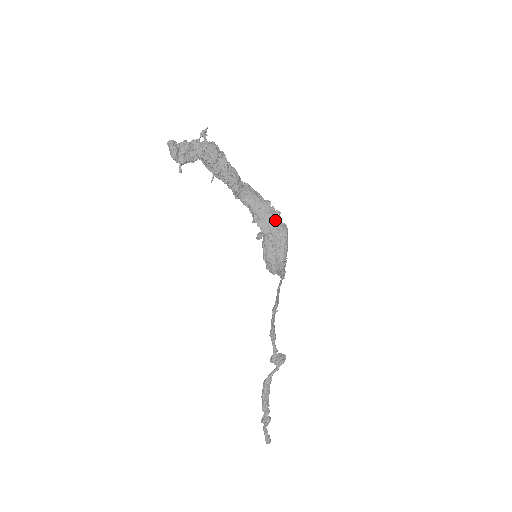
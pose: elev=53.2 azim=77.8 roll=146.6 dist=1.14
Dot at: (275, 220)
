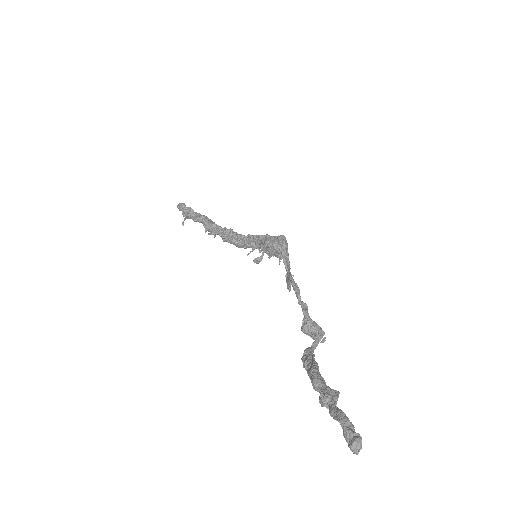
Dot at: occluded
